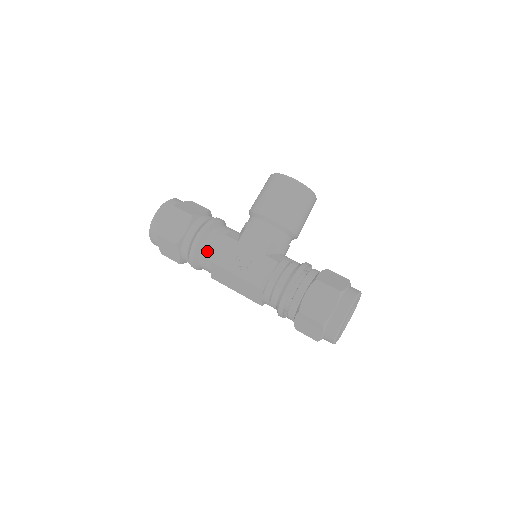
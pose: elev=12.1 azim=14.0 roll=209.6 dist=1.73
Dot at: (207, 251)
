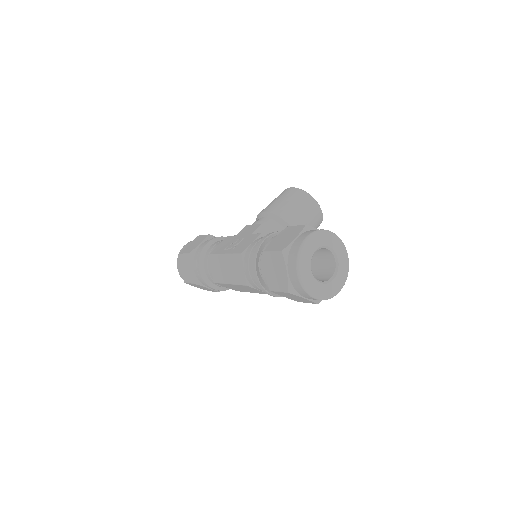
Dot at: (210, 251)
